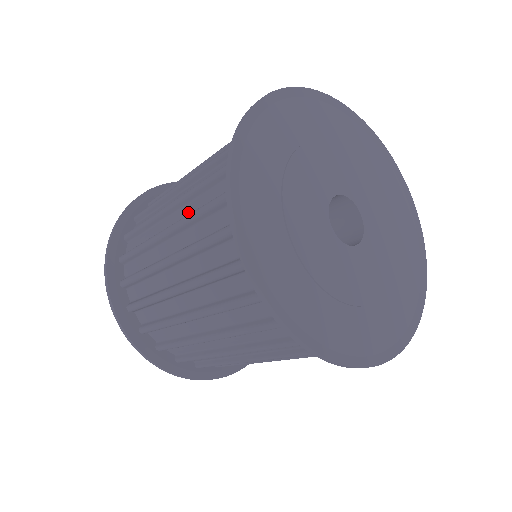
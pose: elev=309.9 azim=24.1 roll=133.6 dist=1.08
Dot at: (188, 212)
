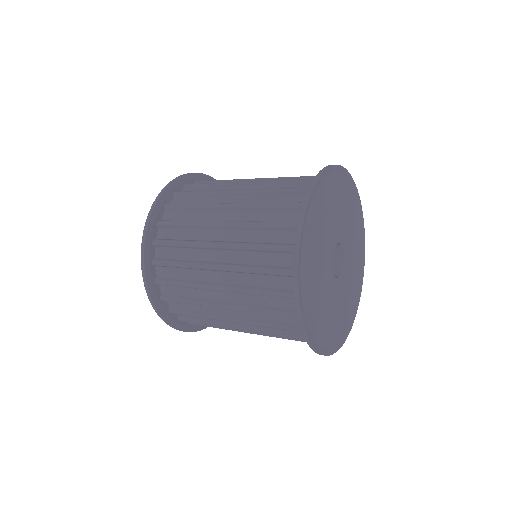
Dot at: (239, 238)
